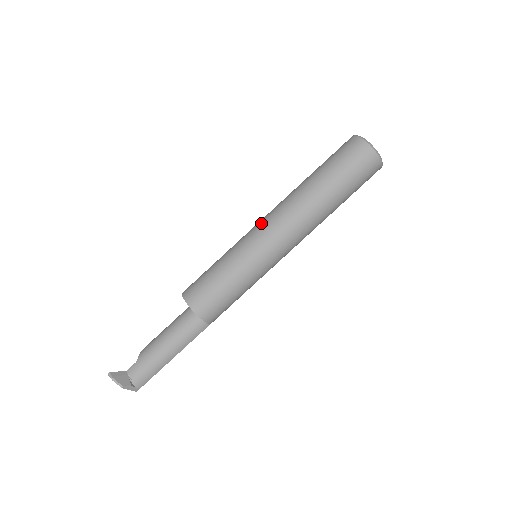
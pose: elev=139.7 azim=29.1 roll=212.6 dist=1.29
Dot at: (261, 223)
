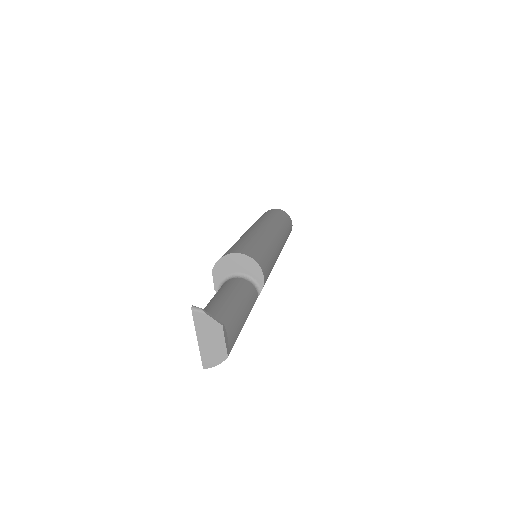
Dot at: (251, 228)
